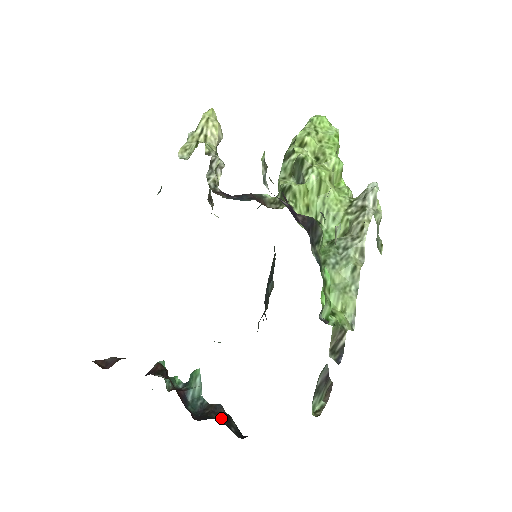
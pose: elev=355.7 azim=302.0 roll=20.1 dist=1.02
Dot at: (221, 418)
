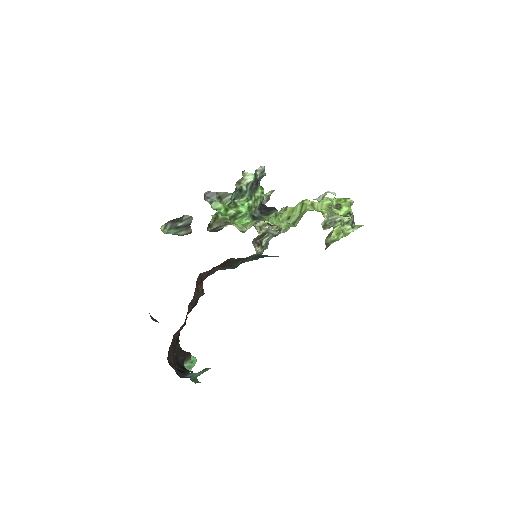
Dot at: (183, 367)
